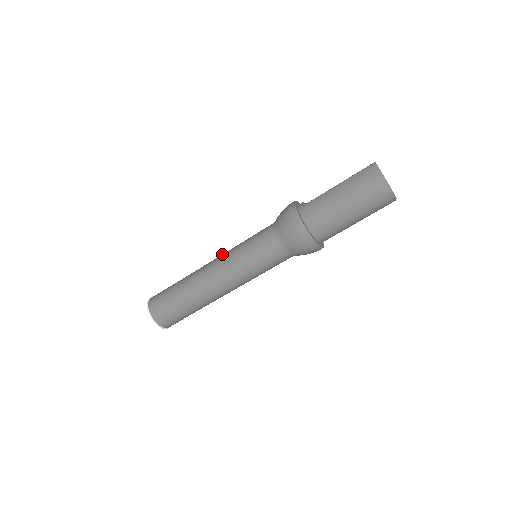
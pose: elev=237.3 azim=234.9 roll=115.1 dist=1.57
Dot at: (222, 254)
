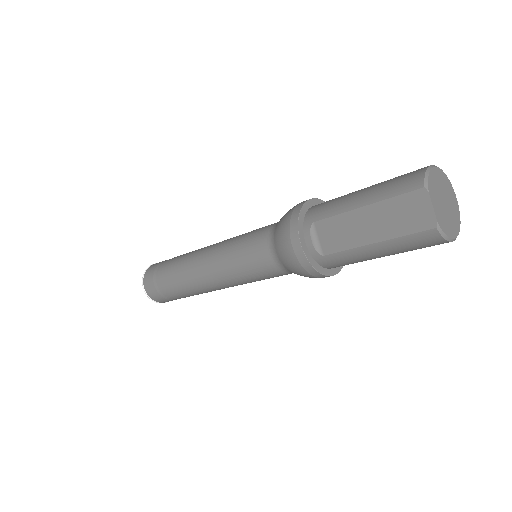
Dot at: (212, 270)
